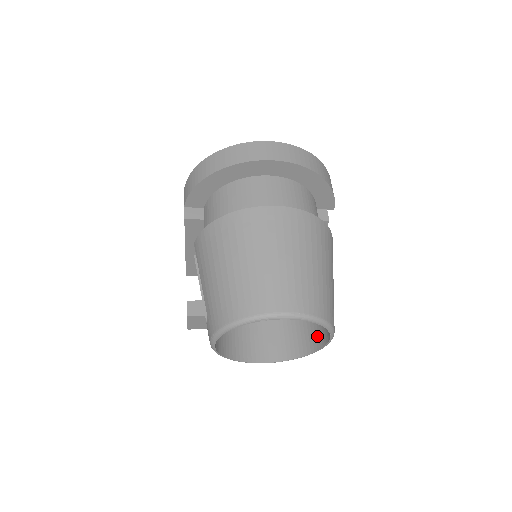
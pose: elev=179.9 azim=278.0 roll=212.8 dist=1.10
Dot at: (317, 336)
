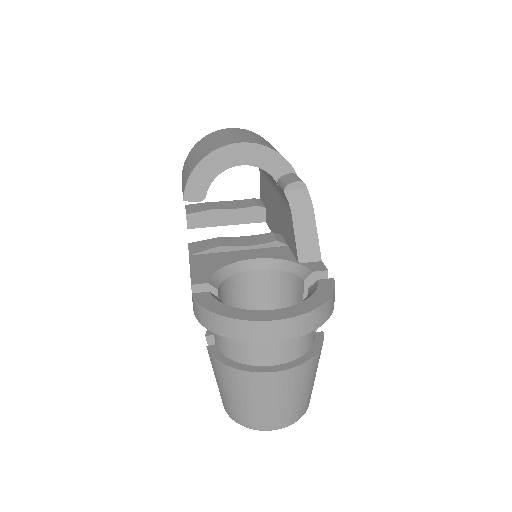
Dot at: occluded
